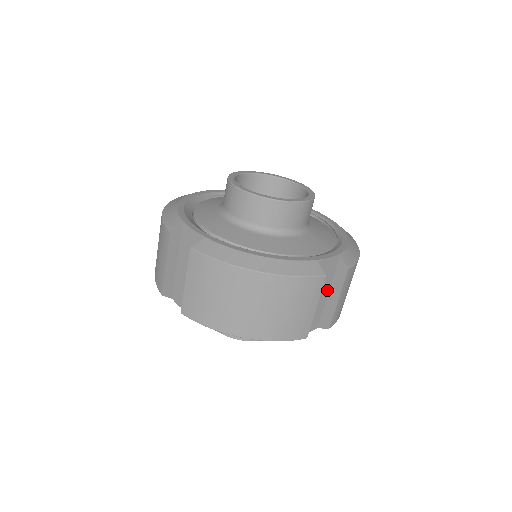
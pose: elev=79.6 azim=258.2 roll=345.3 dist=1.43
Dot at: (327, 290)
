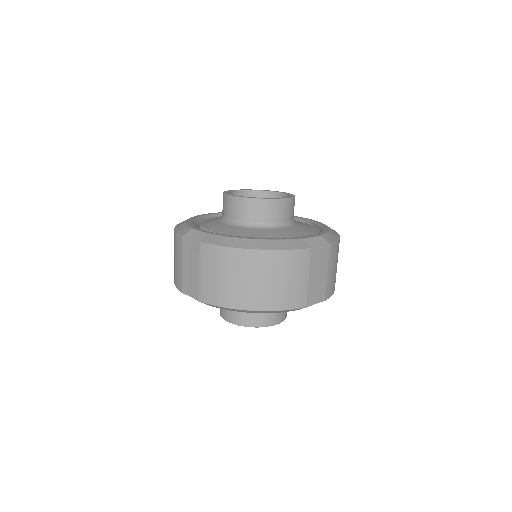
Dot at: (317, 267)
